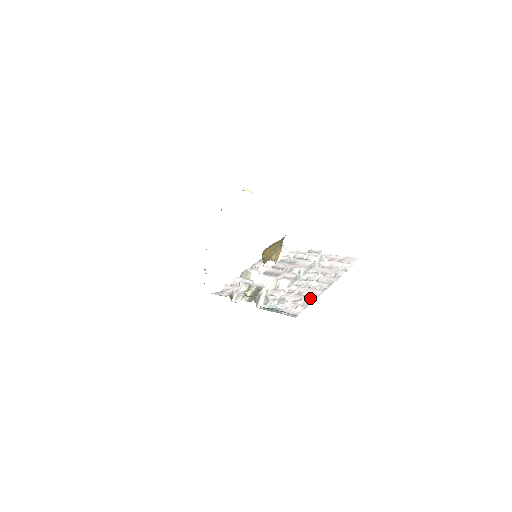
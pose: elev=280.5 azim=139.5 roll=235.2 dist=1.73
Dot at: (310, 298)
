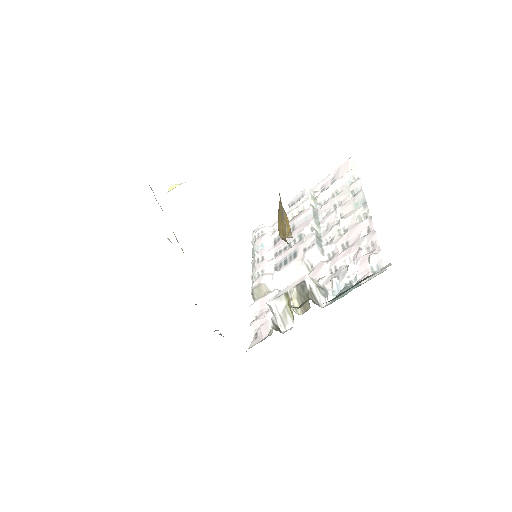
Dot at: (367, 237)
